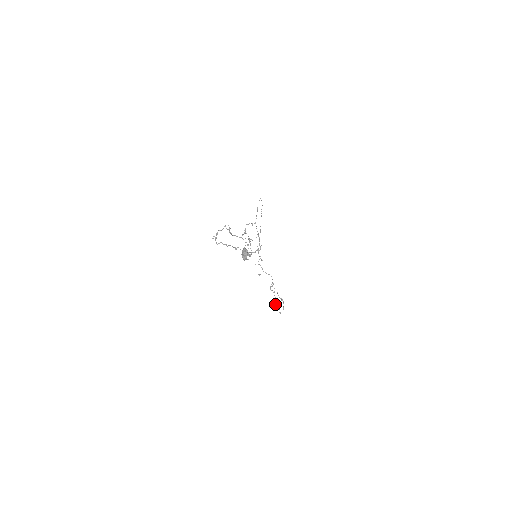
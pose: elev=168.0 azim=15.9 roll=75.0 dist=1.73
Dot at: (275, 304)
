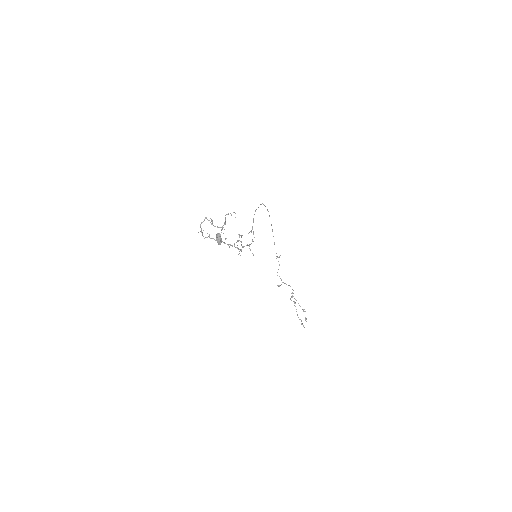
Dot at: (297, 315)
